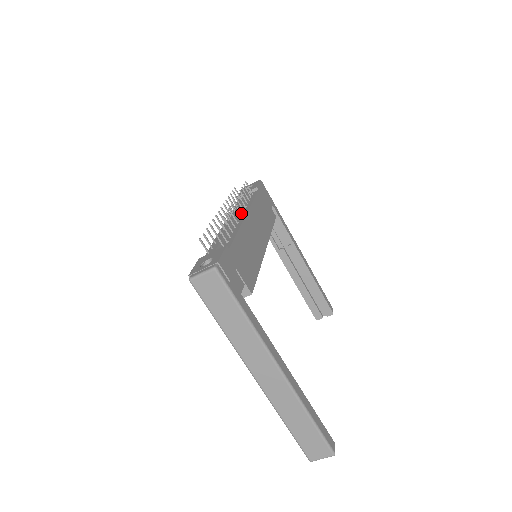
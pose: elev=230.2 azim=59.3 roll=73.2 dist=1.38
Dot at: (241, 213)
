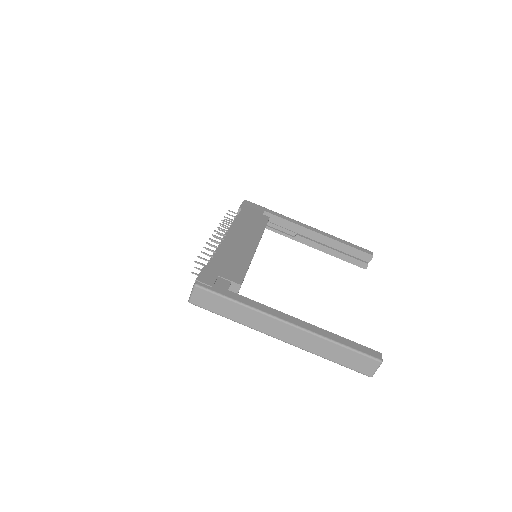
Dot at: (225, 235)
